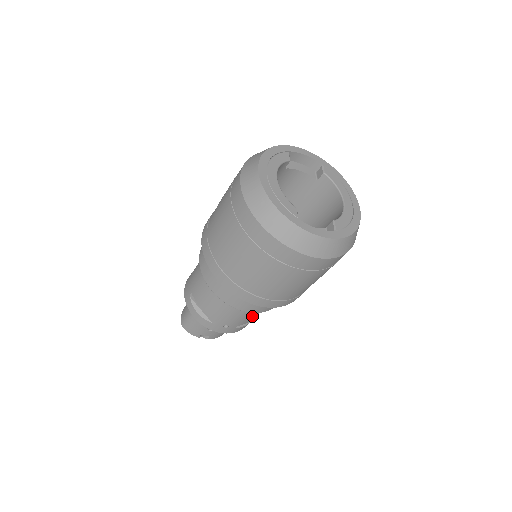
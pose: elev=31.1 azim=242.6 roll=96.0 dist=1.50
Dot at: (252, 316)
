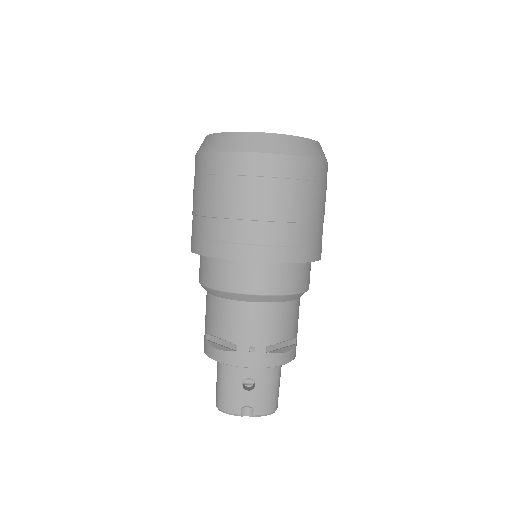
Dot at: (277, 324)
